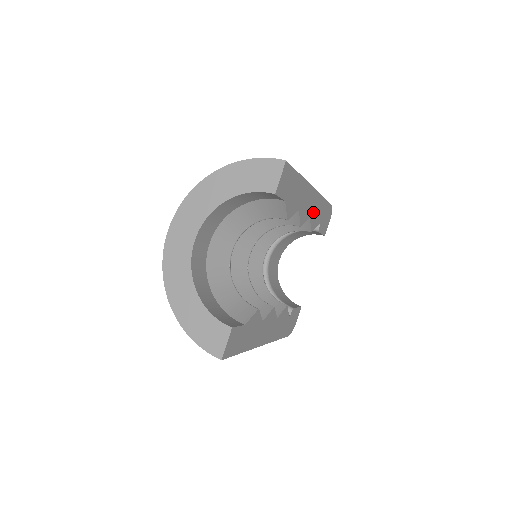
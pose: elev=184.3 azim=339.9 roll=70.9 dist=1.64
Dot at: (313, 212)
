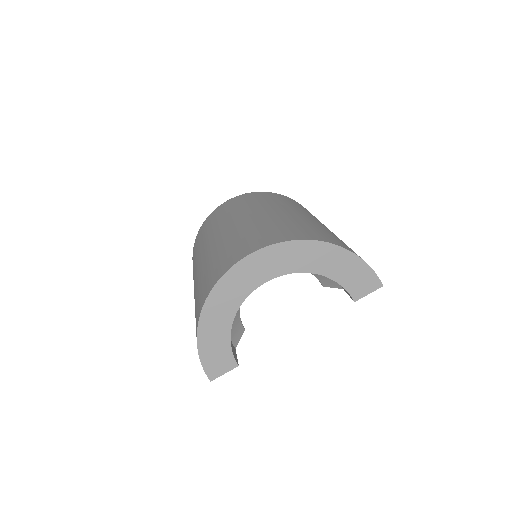
Dot at: occluded
